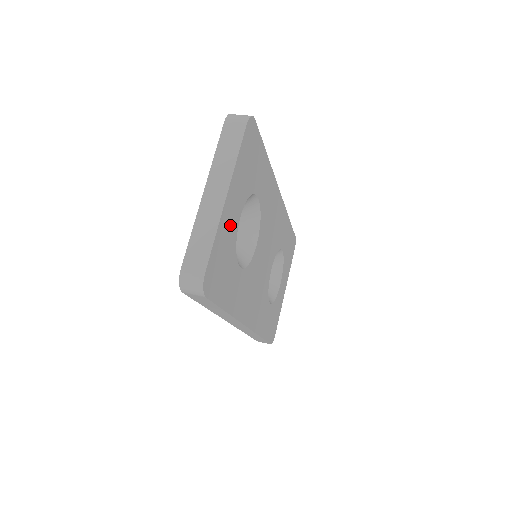
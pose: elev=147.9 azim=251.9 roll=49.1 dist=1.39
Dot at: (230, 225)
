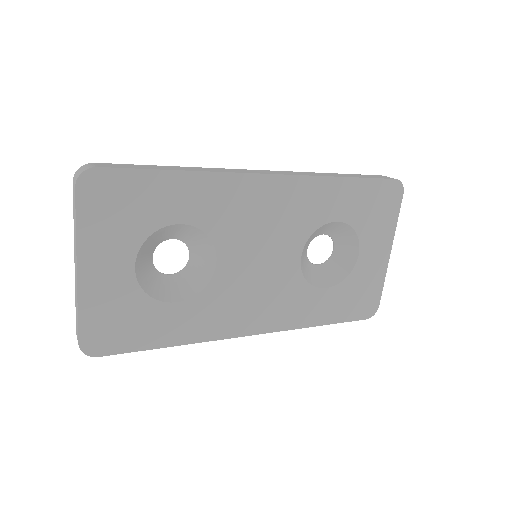
Dot at: (111, 286)
